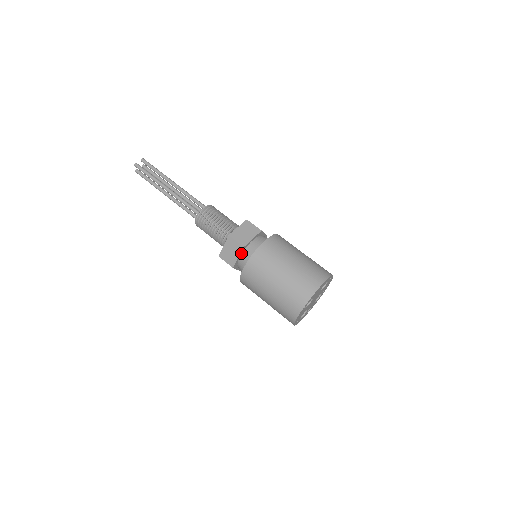
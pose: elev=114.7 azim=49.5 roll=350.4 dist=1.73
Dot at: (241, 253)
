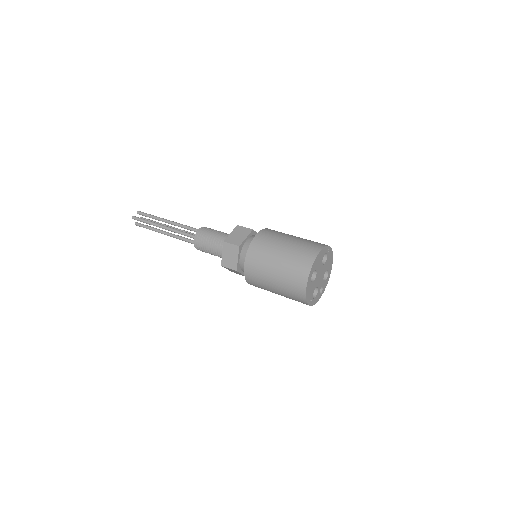
Dot at: (239, 254)
